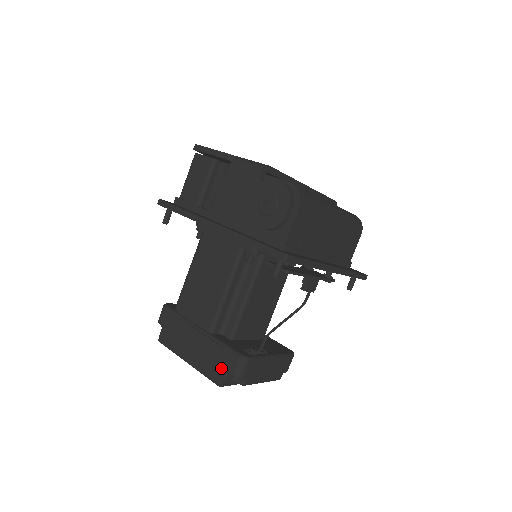
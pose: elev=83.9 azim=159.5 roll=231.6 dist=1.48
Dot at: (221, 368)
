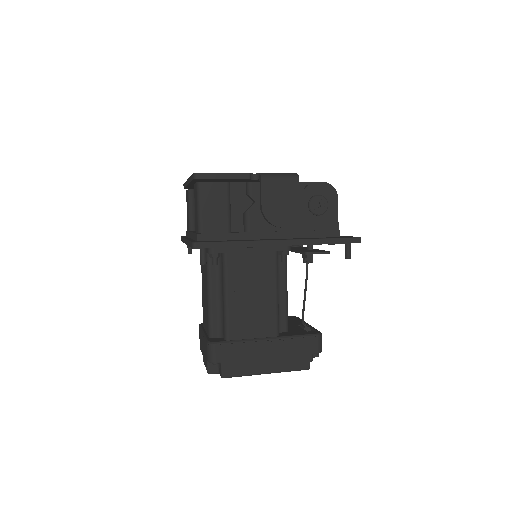
Dot at: (305, 355)
